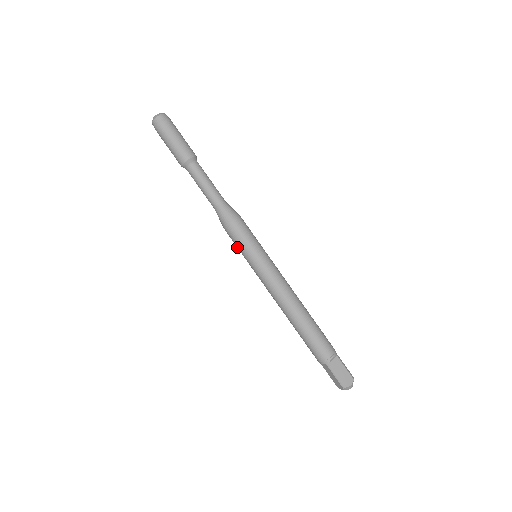
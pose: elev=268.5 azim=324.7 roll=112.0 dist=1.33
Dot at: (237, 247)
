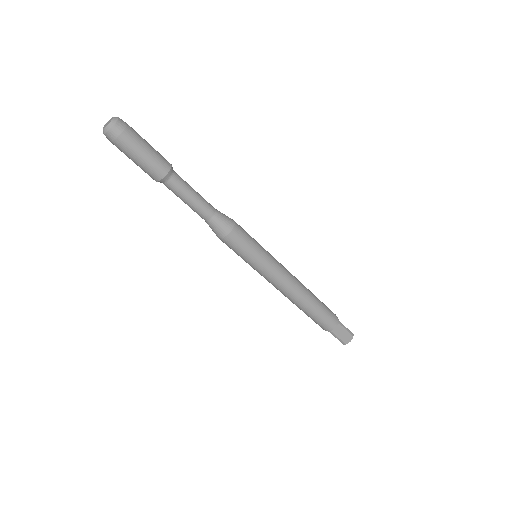
Dot at: (235, 252)
